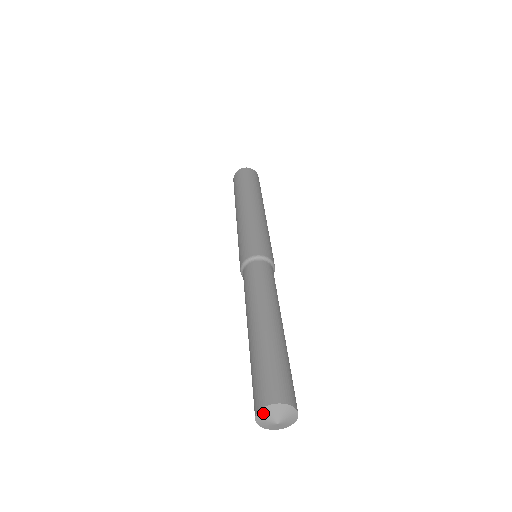
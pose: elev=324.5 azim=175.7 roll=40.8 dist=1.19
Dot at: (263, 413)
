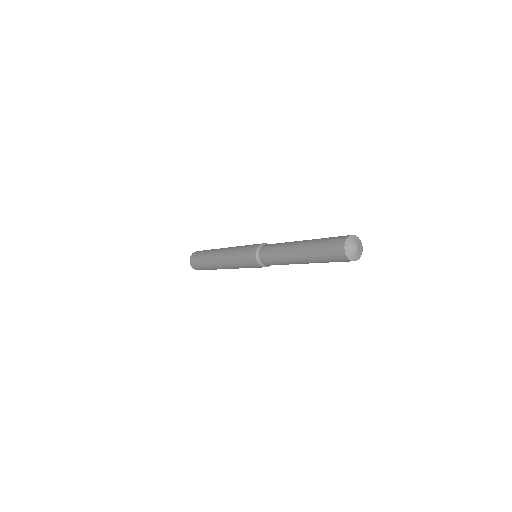
Dot at: (347, 246)
